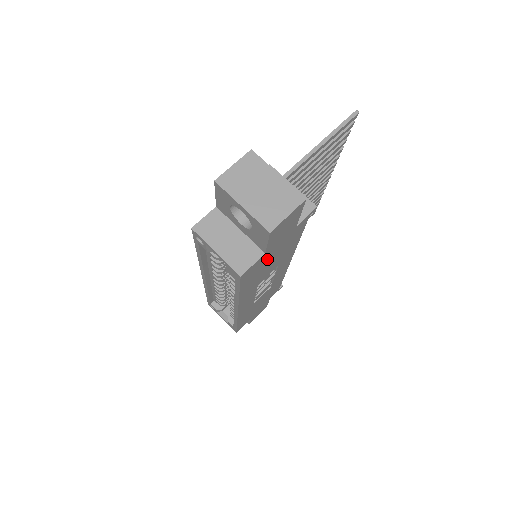
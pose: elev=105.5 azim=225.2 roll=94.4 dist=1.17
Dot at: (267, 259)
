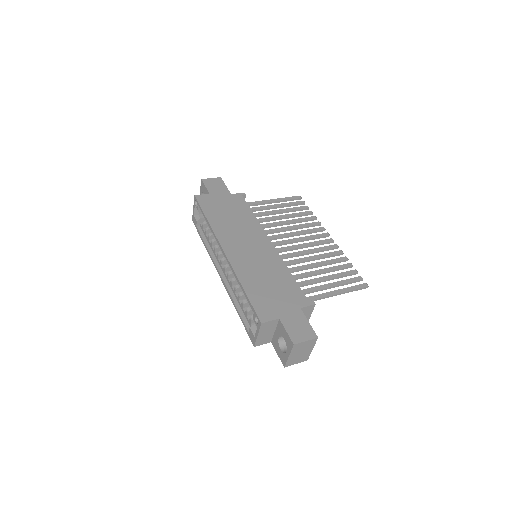
Dot at: occluded
